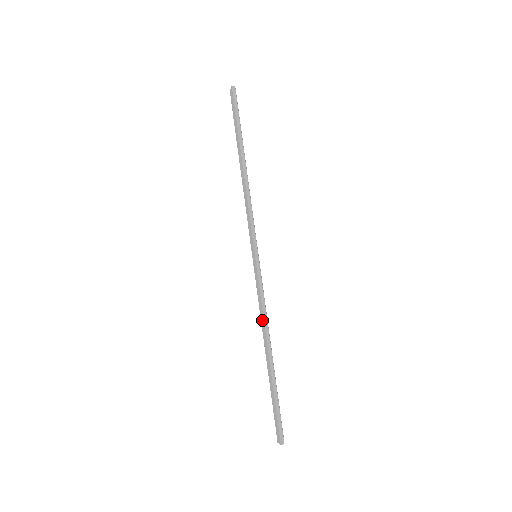
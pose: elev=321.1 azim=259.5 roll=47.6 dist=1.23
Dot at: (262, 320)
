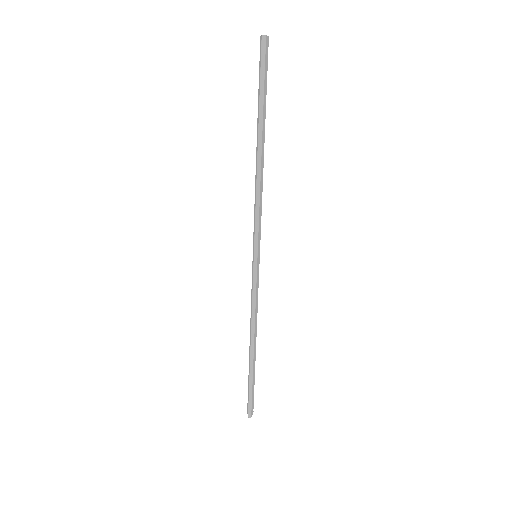
Dot at: (251, 318)
